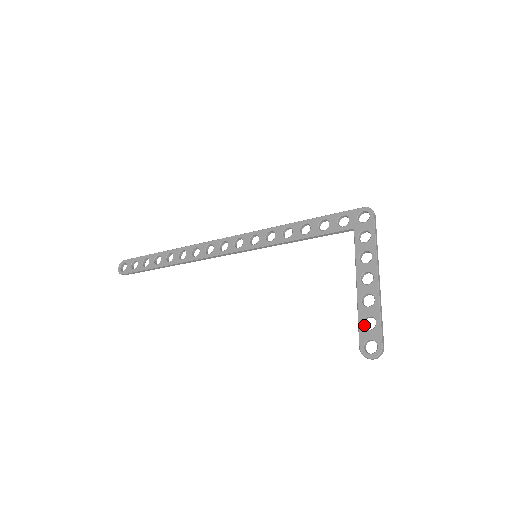
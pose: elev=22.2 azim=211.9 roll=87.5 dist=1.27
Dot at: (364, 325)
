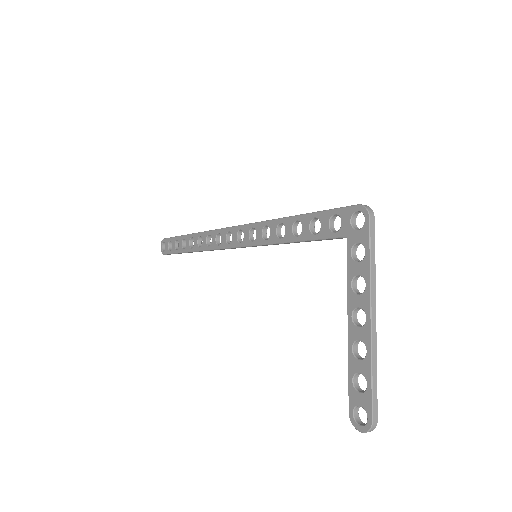
Dot at: (356, 381)
